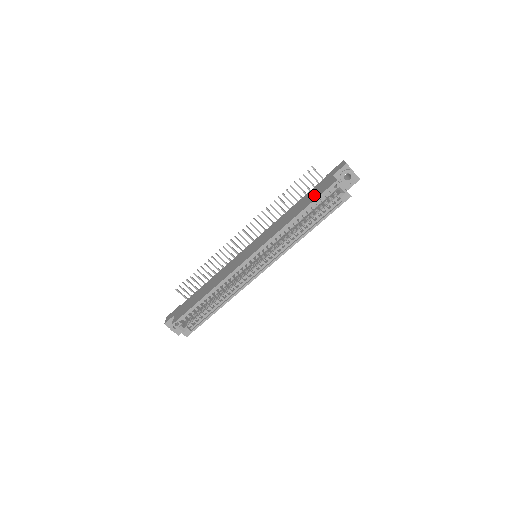
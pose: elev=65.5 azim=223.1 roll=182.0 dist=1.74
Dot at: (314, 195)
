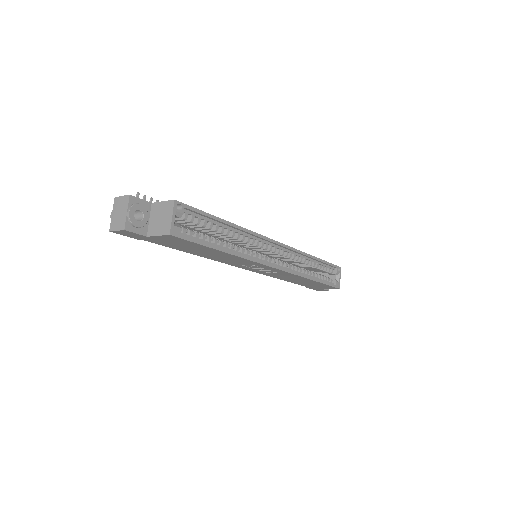
Dot at: occluded
